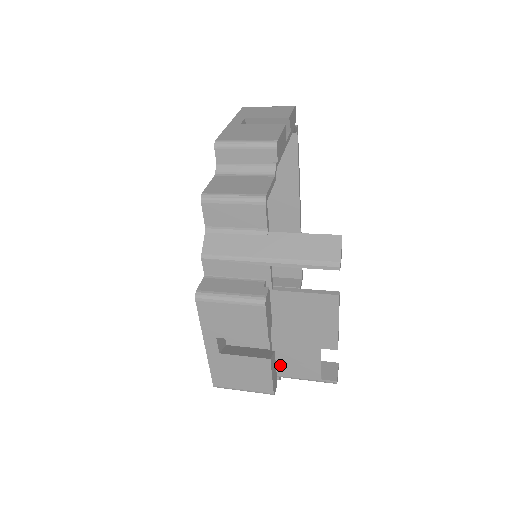
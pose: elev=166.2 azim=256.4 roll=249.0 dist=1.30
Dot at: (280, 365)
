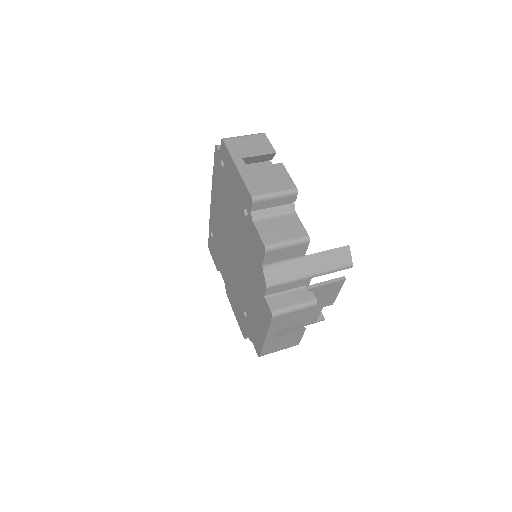
Dot at: occluded
